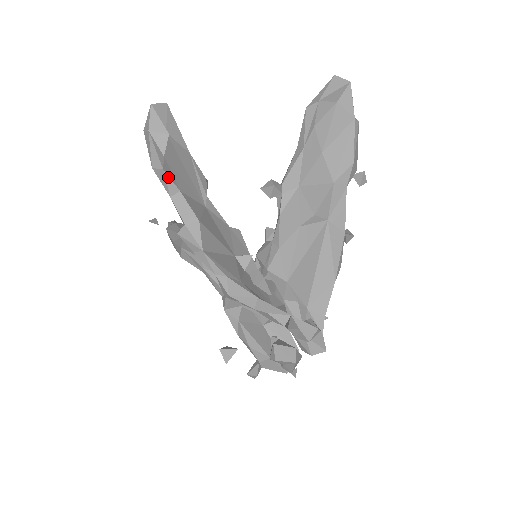
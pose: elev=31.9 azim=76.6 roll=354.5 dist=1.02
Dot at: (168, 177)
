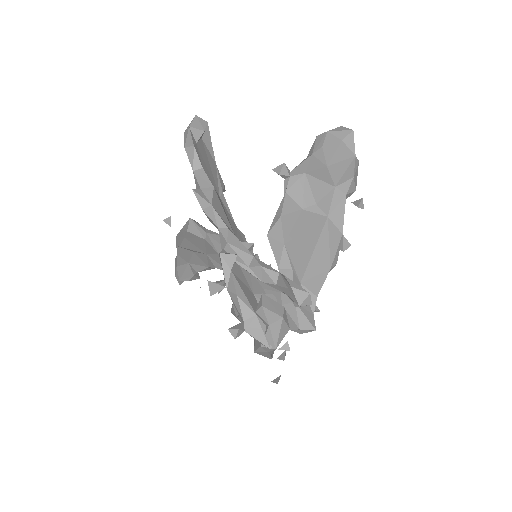
Dot at: (196, 153)
